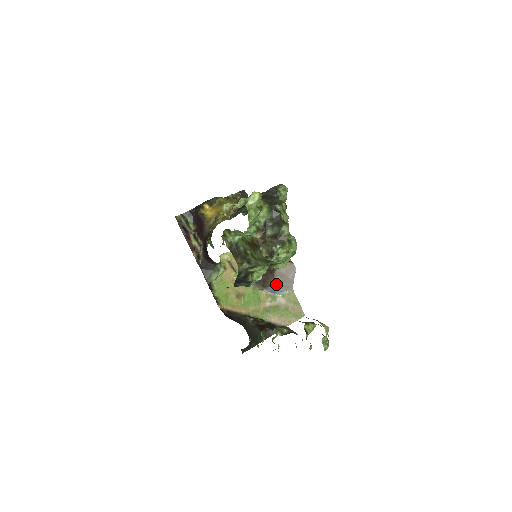
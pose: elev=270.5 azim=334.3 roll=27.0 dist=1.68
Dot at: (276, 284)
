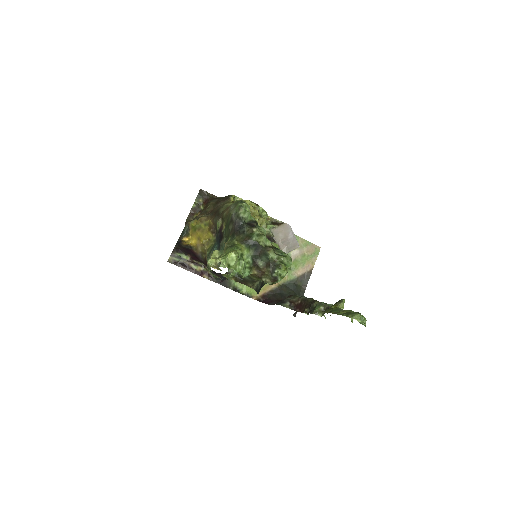
Dot at: occluded
